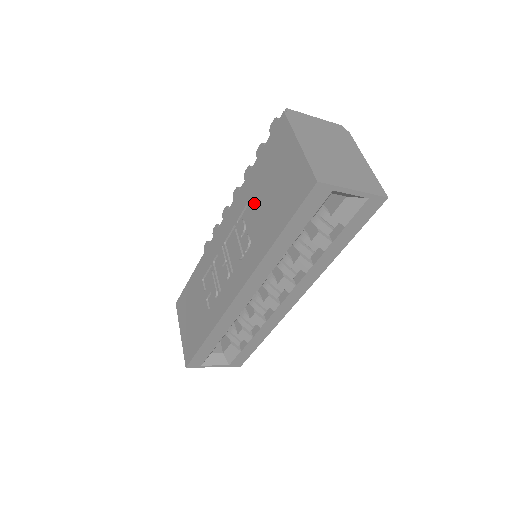
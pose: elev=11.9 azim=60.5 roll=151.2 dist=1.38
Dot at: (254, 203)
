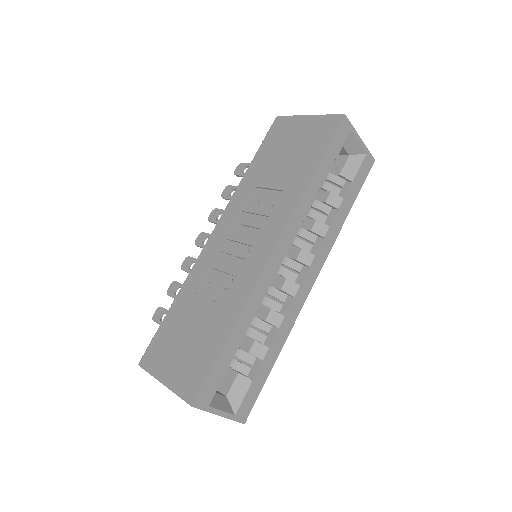
Dot at: (266, 178)
